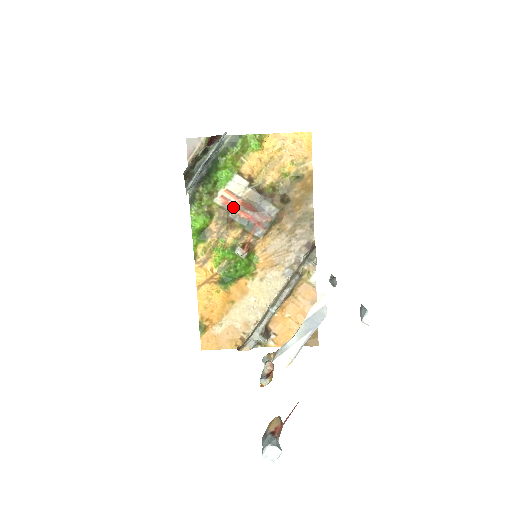
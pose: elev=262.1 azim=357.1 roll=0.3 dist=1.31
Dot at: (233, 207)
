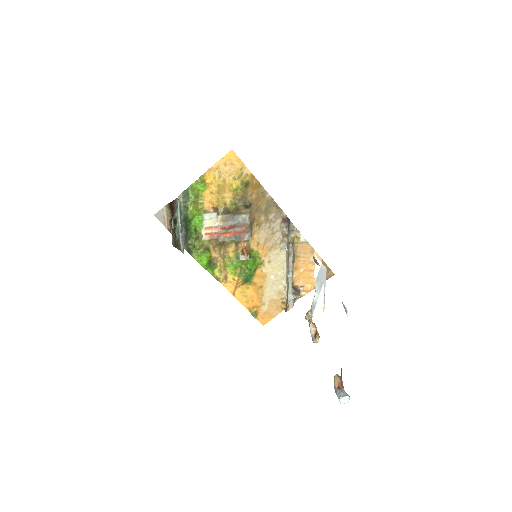
Dot at: (218, 235)
